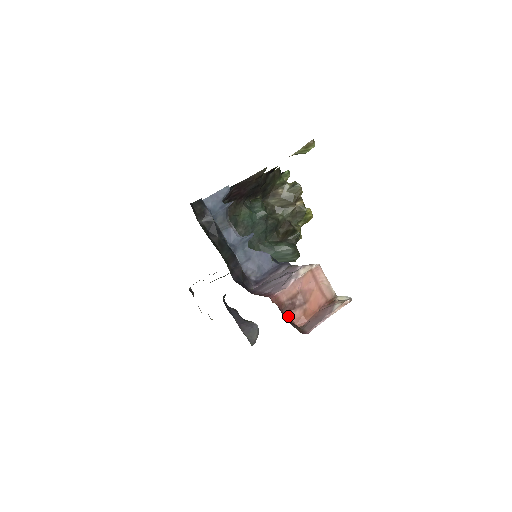
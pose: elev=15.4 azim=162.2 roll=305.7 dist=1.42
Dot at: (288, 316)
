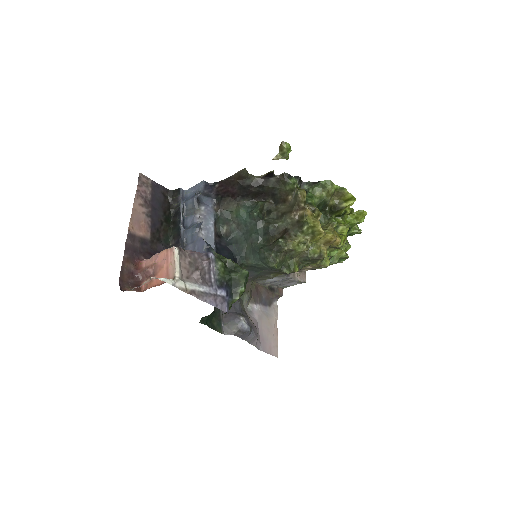
Dot at: (144, 281)
